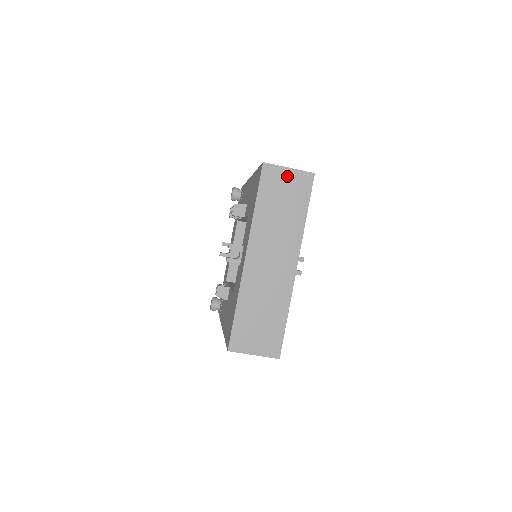
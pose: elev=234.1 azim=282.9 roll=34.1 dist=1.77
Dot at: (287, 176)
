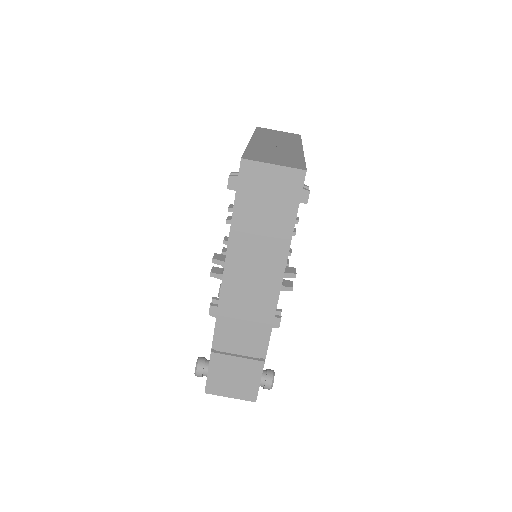
Dot at: (278, 132)
